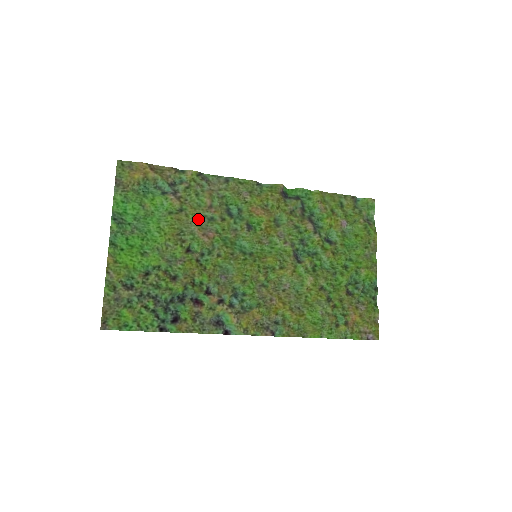
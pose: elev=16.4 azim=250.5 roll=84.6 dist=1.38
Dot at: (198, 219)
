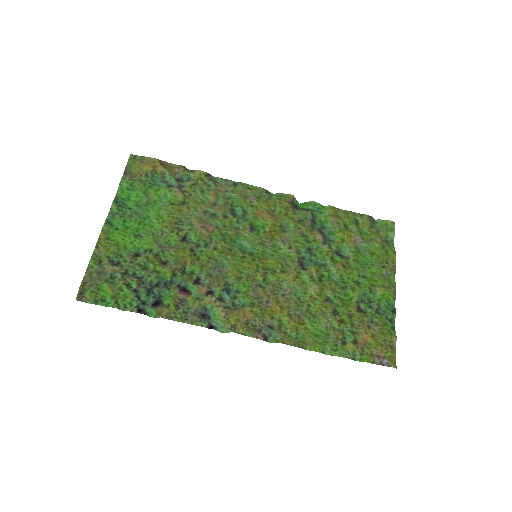
Dot at: (199, 213)
